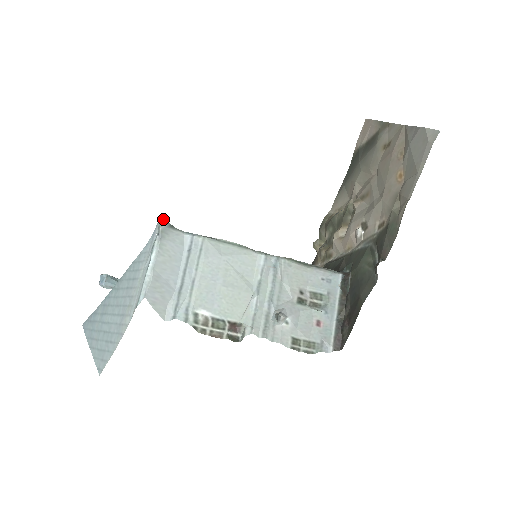
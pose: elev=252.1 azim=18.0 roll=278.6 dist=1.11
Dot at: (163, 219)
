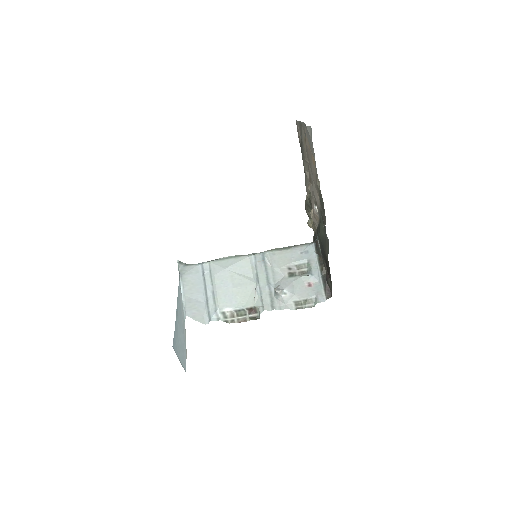
Dot at: (179, 263)
